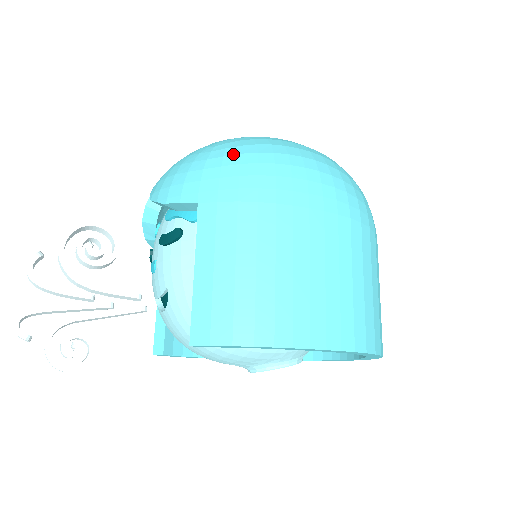
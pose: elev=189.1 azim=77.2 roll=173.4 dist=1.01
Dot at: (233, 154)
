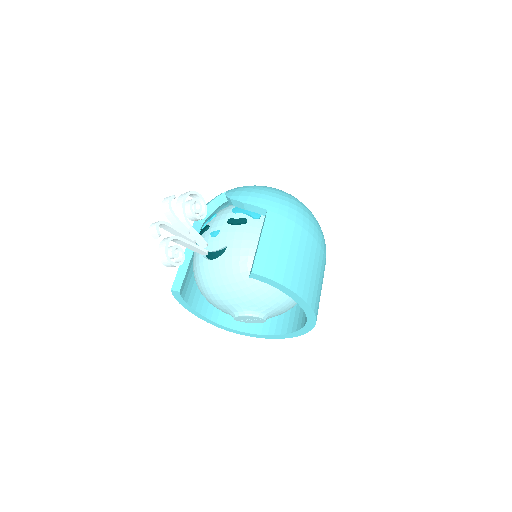
Dot at: (285, 196)
